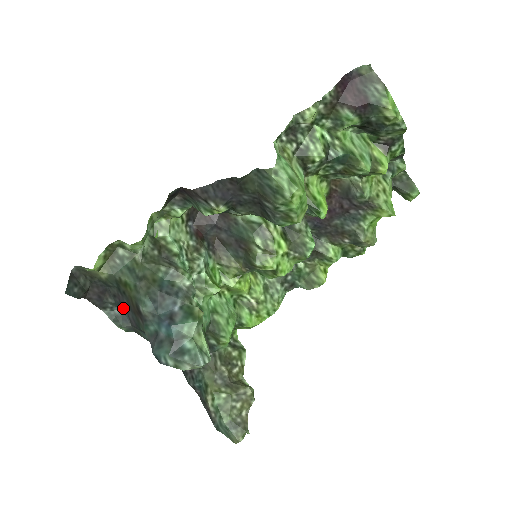
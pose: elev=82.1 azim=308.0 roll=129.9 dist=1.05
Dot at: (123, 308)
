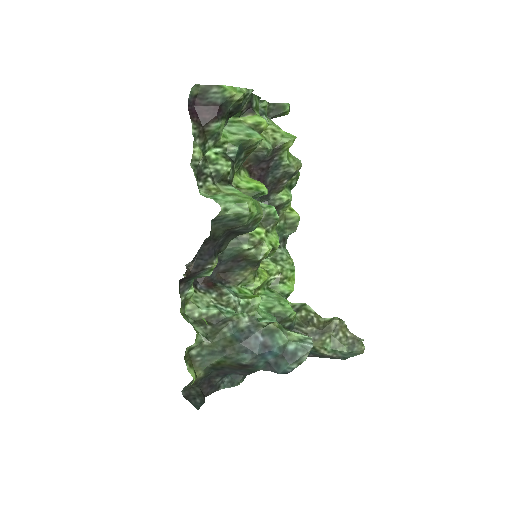
Dot at: (228, 374)
